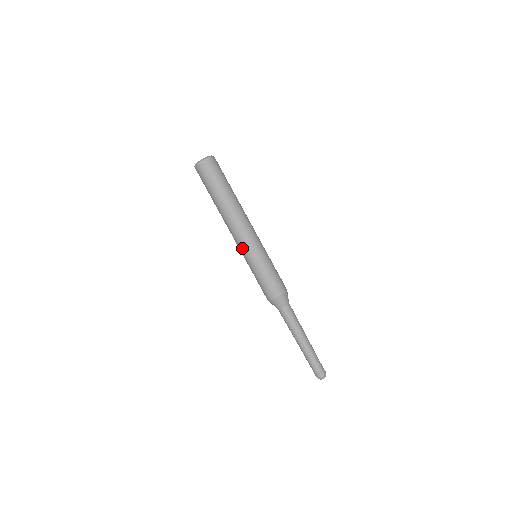
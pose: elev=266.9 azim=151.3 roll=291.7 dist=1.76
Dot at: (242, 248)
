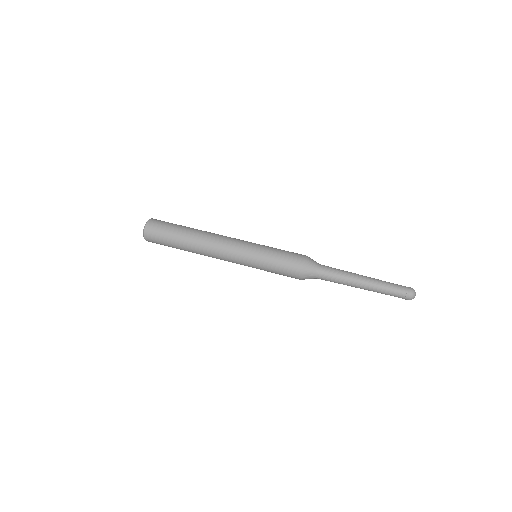
Dot at: (240, 249)
